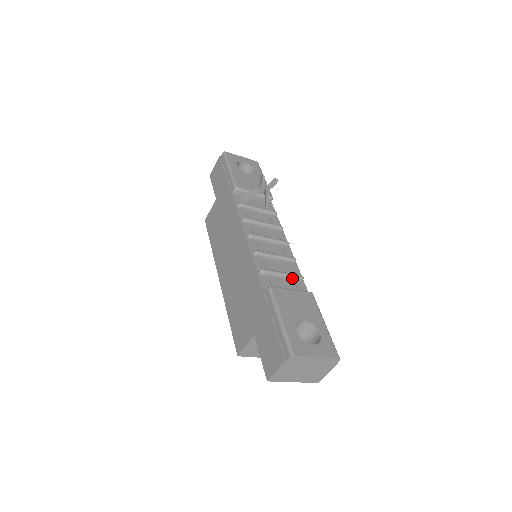
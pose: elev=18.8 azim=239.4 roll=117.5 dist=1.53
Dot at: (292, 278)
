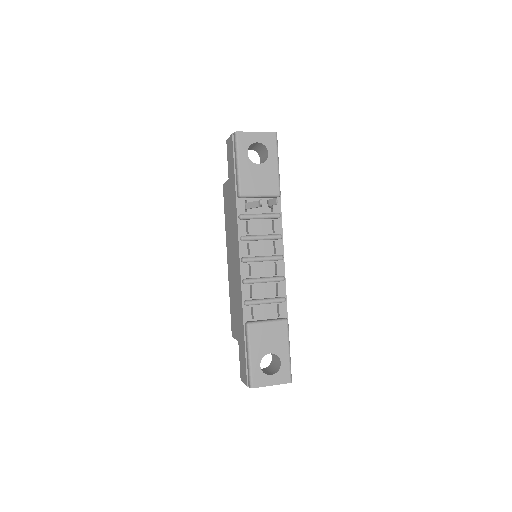
Dot at: (274, 303)
